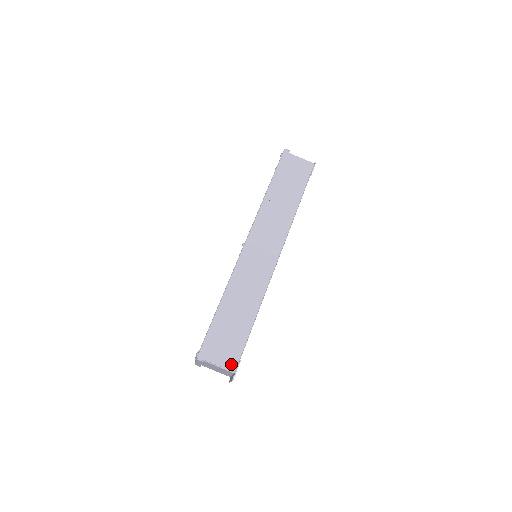
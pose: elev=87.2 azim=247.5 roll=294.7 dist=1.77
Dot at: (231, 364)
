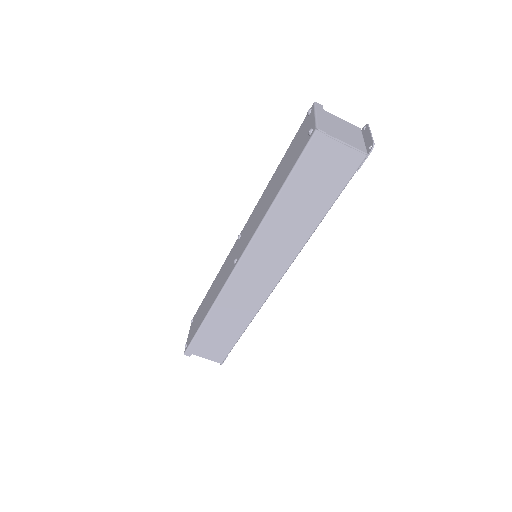
Dot at: (218, 359)
